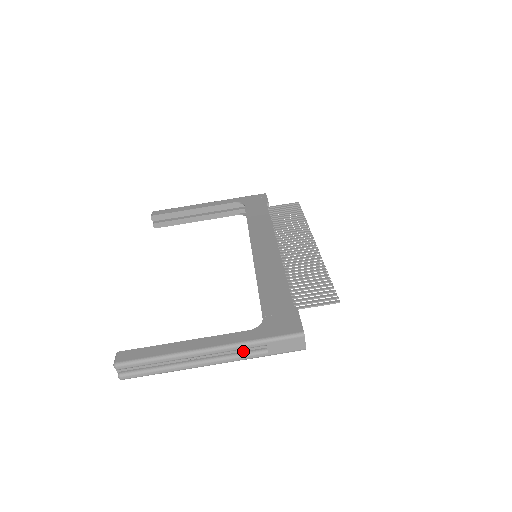
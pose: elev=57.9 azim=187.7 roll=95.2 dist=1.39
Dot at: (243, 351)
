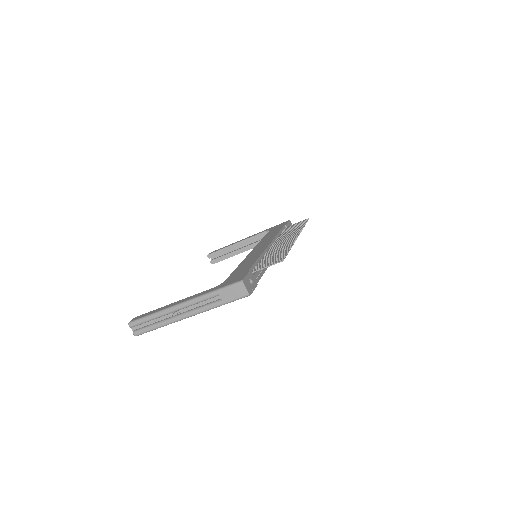
Dot at: (207, 303)
